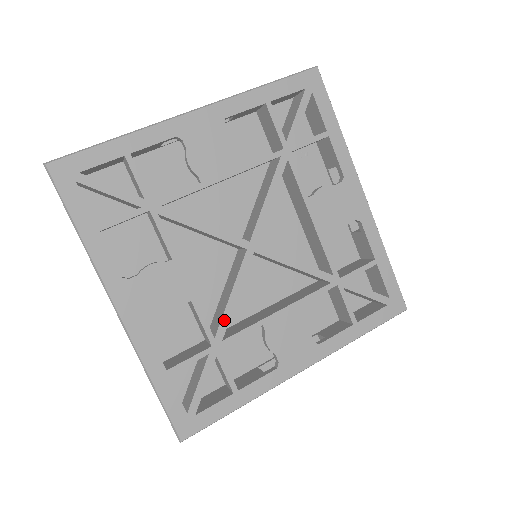
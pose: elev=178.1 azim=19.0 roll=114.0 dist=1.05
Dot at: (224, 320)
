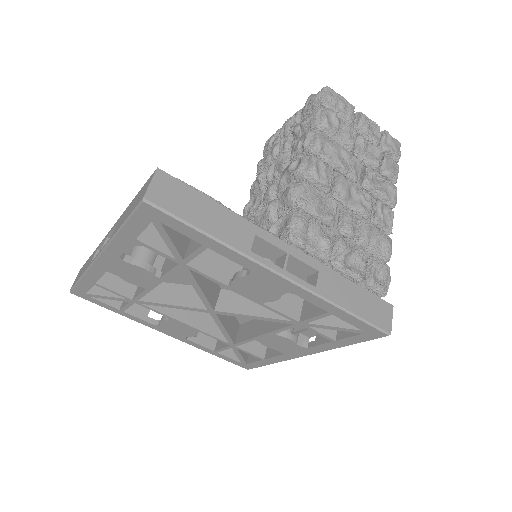
Dot at: (227, 338)
